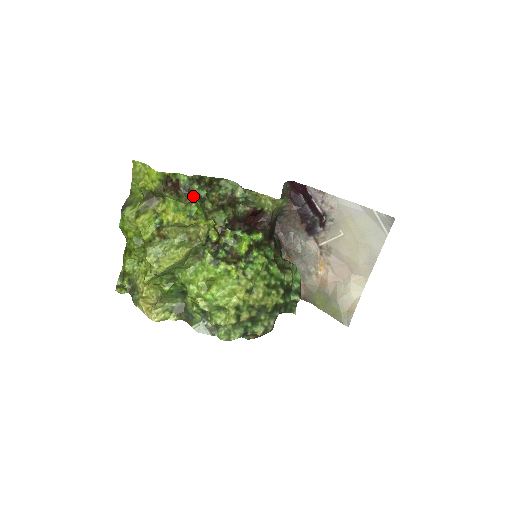
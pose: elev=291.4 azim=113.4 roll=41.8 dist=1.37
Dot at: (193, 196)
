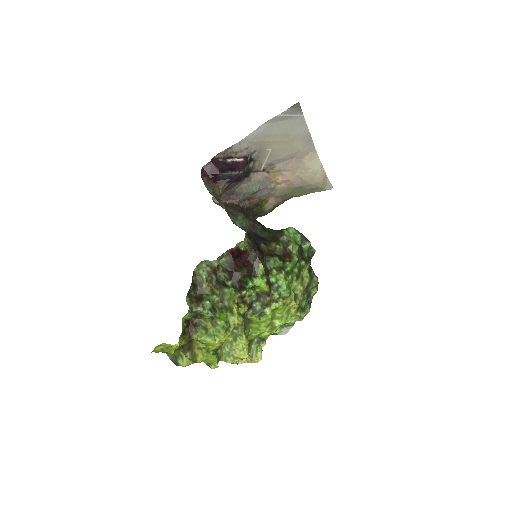
Dot at: (207, 316)
